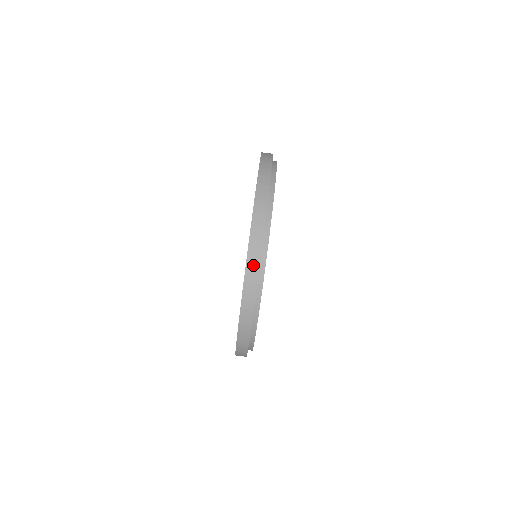
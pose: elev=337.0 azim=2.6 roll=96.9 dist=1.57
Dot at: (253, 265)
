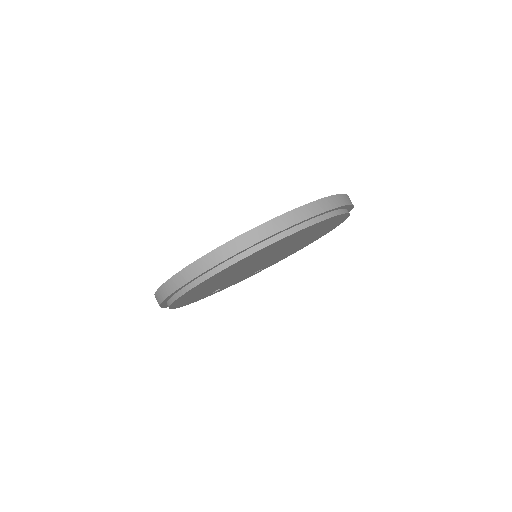
Dot at: (171, 287)
